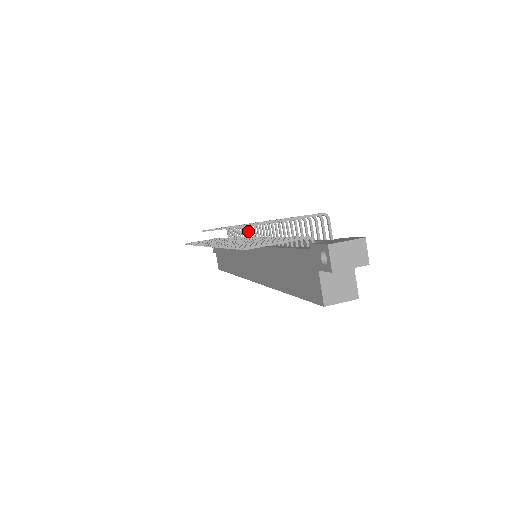
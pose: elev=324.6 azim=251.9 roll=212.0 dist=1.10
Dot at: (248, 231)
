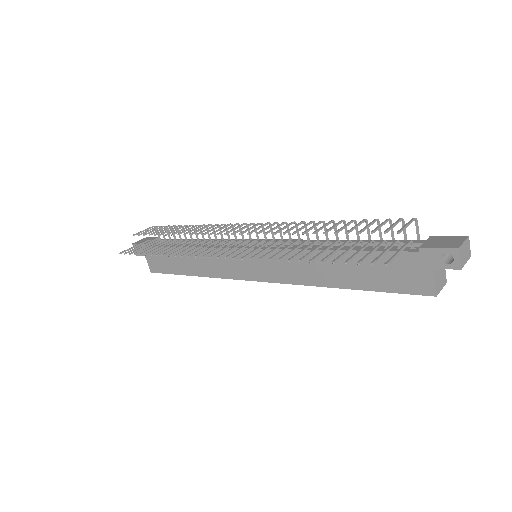
Dot at: (220, 230)
